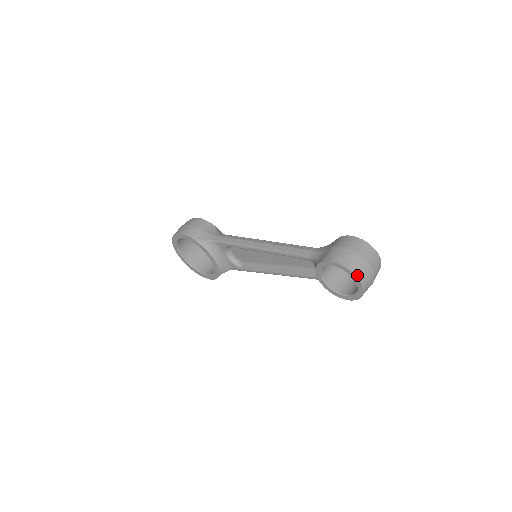
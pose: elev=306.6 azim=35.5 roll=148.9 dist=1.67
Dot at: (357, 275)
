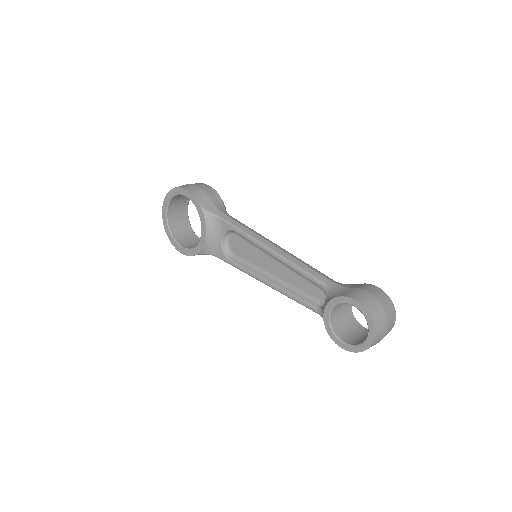
Dot at: (376, 328)
